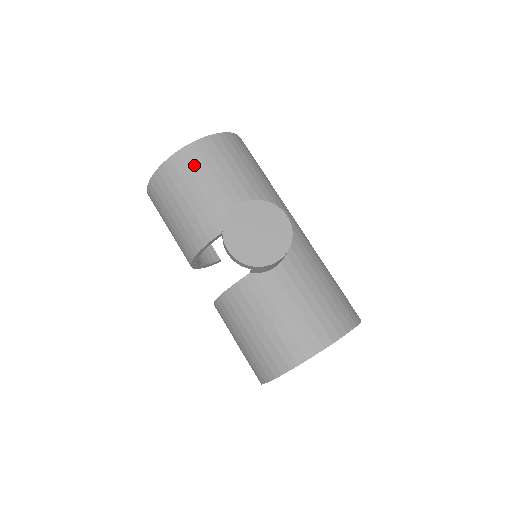
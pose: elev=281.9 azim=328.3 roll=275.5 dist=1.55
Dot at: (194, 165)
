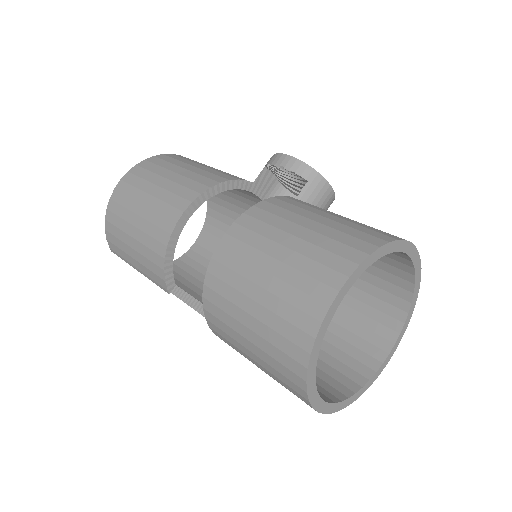
Dot at: occluded
